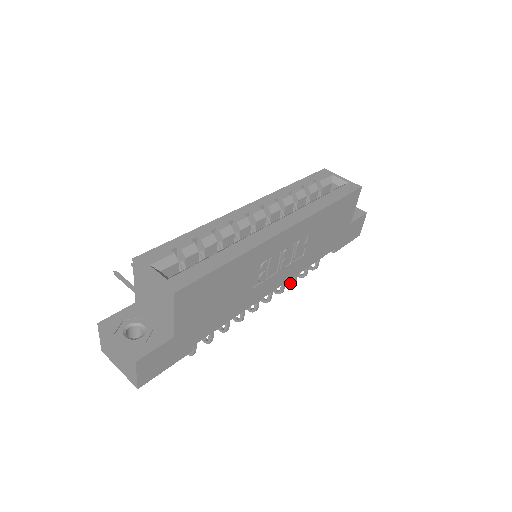
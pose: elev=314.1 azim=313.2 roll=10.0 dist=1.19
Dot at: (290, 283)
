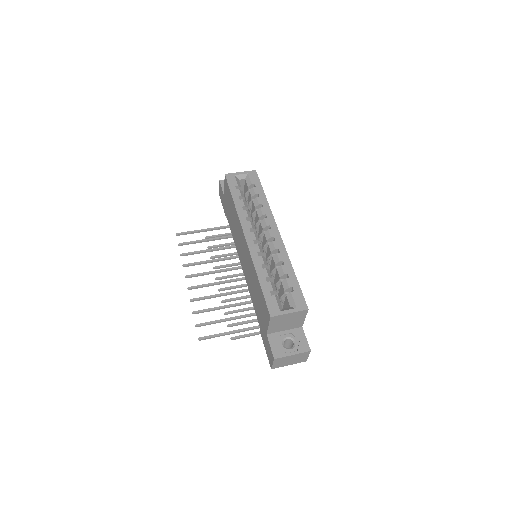
Dot at: occluded
